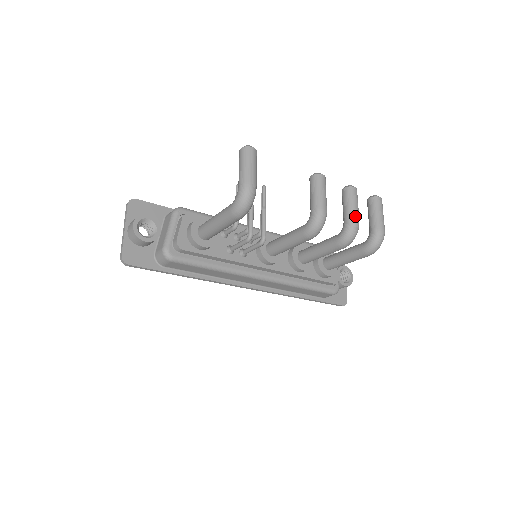
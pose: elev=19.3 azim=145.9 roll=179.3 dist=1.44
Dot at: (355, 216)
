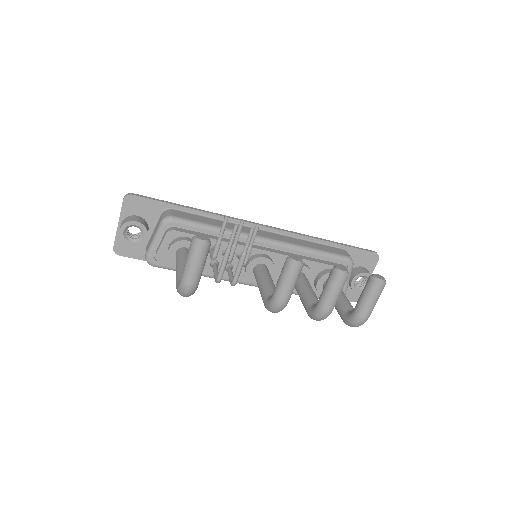
Dot at: (327, 306)
